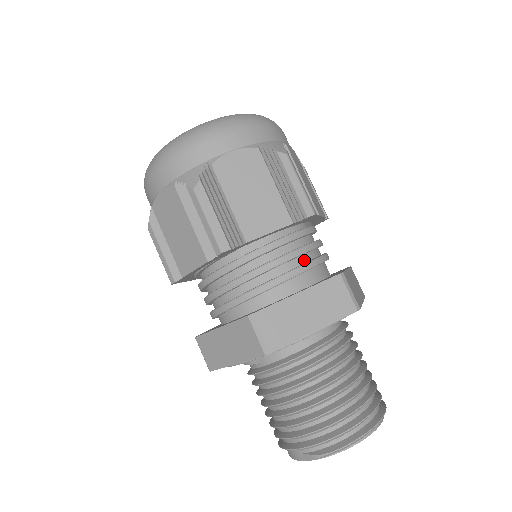
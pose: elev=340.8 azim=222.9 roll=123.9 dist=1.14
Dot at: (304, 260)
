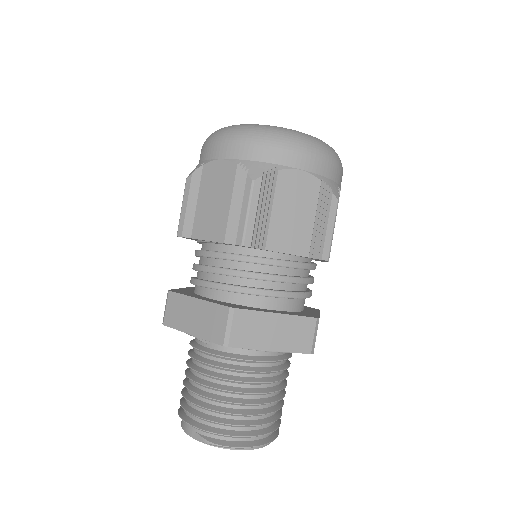
Dot at: (295, 288)
